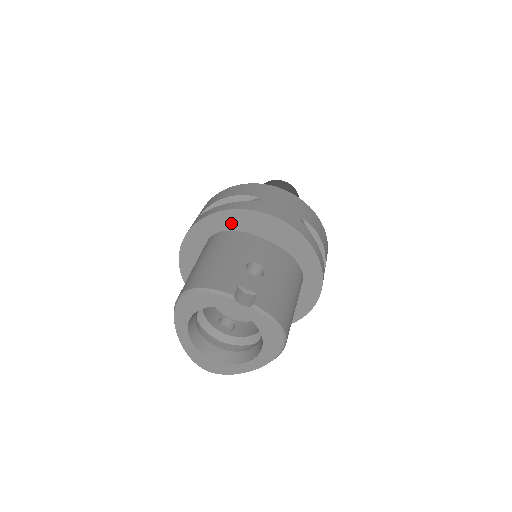
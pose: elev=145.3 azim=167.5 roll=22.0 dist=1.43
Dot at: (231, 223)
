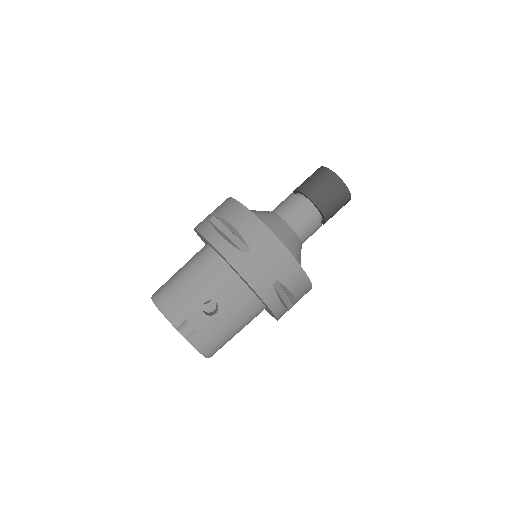
Dot at: occluded
